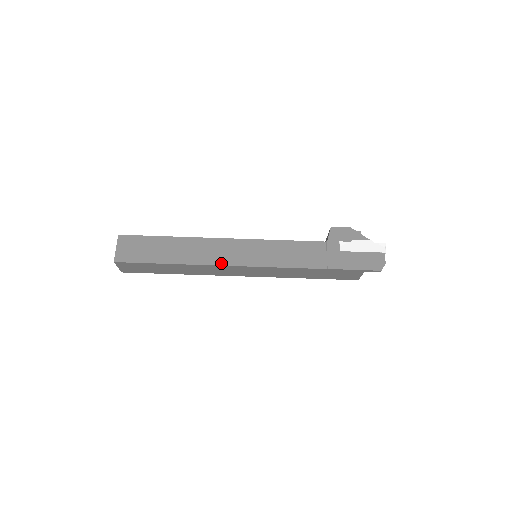
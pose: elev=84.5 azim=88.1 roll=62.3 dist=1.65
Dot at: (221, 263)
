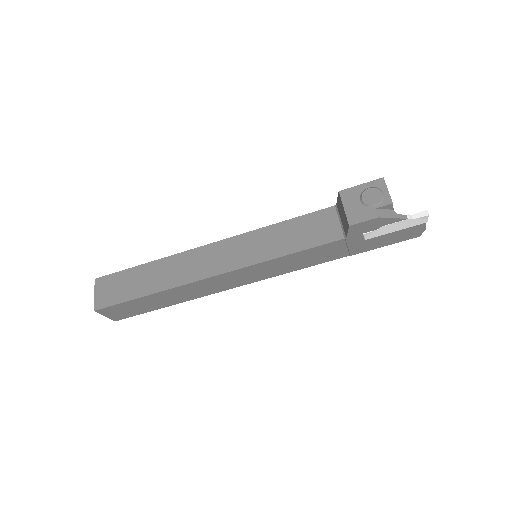
Dot at: (225, 289)
